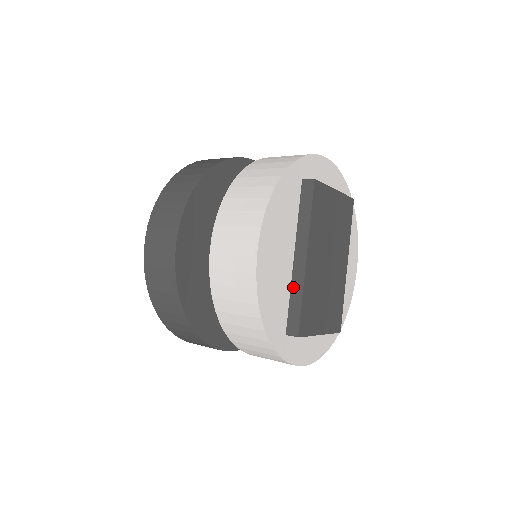
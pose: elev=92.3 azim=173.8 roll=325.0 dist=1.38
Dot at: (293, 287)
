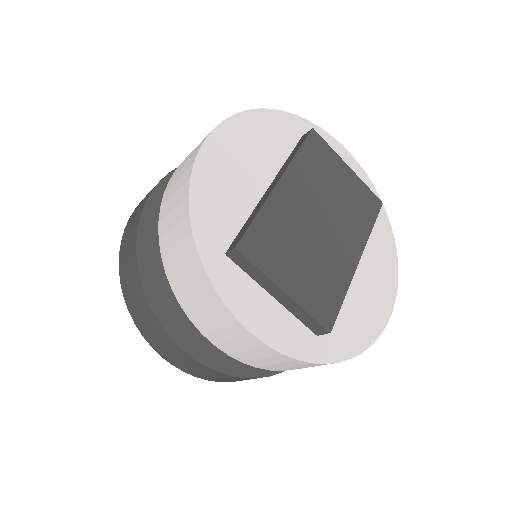
Dot at: (255, 210)
